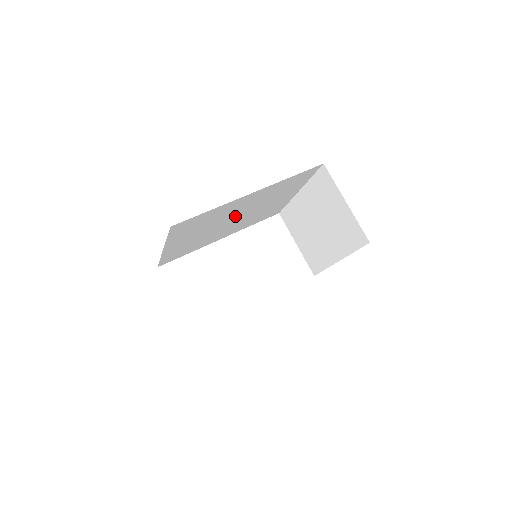
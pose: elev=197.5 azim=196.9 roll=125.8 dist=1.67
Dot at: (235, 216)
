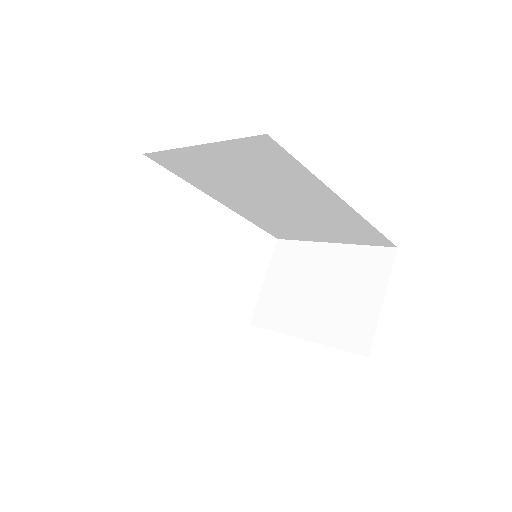
Dot at: (280, 200)
